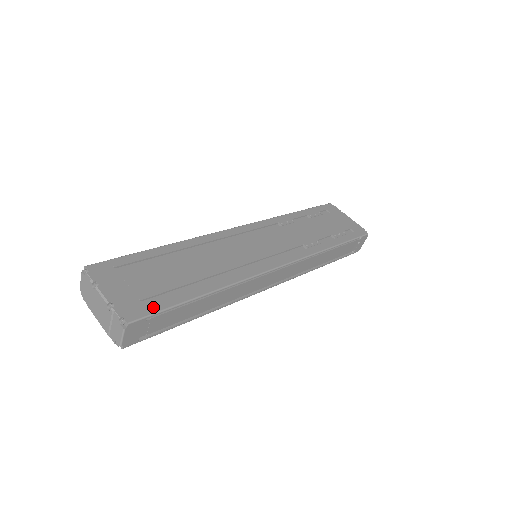
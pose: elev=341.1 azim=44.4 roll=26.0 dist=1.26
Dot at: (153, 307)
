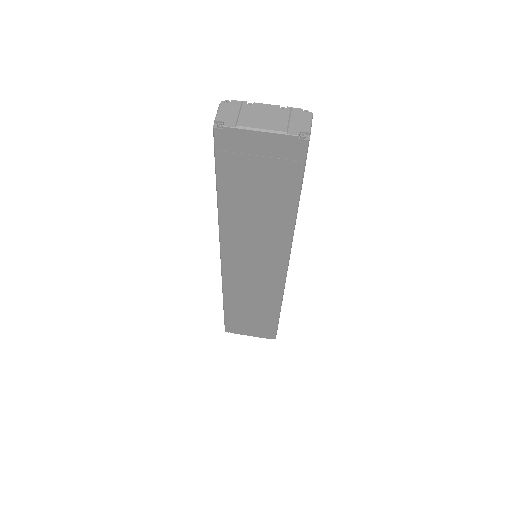
Dot at: occluded
